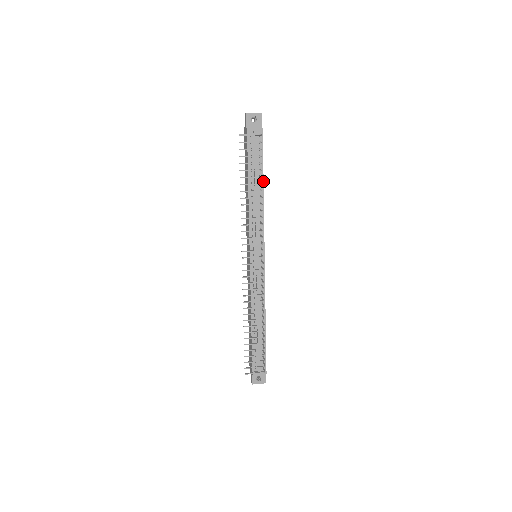
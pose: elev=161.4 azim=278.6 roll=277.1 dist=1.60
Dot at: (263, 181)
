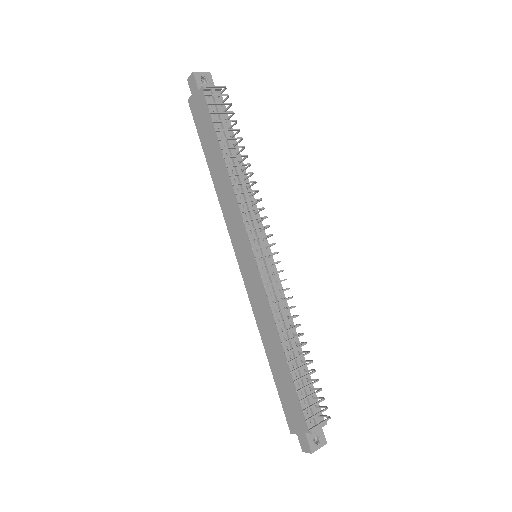
Dot at: occluded
